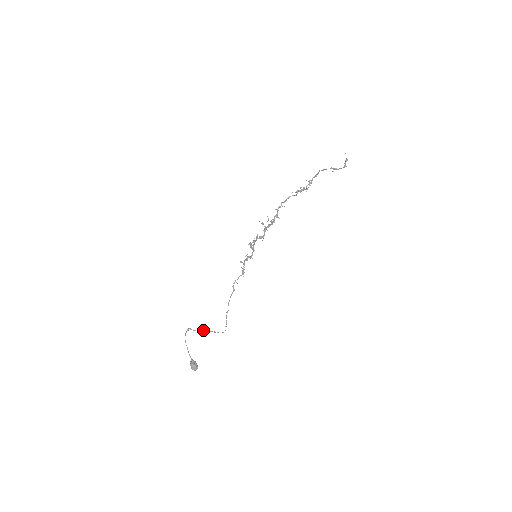
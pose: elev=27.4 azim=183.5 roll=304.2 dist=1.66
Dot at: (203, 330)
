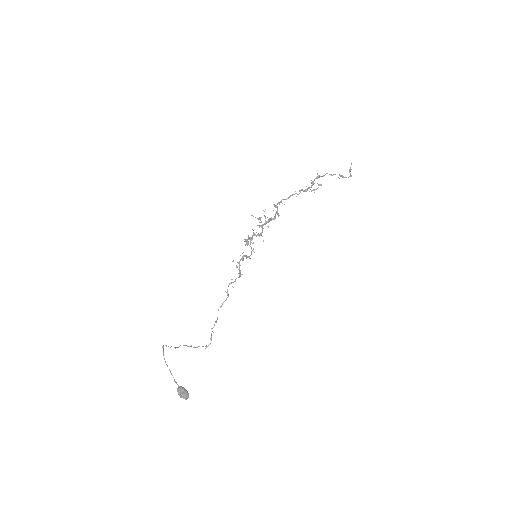
Dot at: occluded
